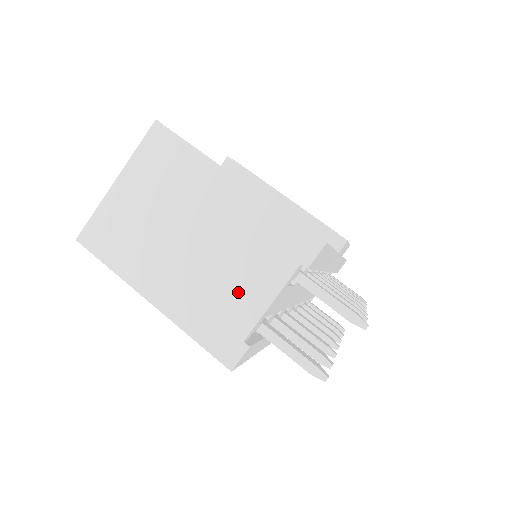
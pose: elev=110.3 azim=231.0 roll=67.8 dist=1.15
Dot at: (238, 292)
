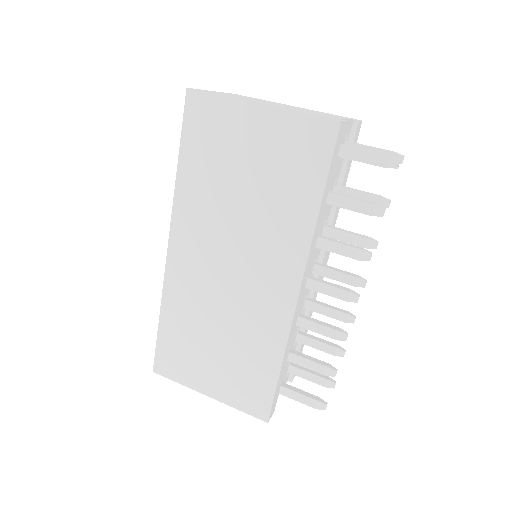
Dot at: (323, 114)
